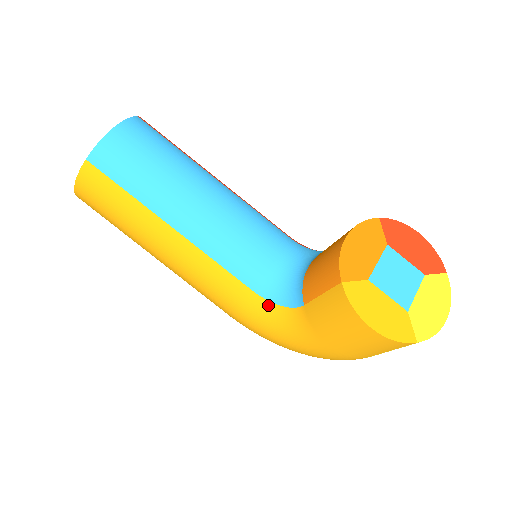
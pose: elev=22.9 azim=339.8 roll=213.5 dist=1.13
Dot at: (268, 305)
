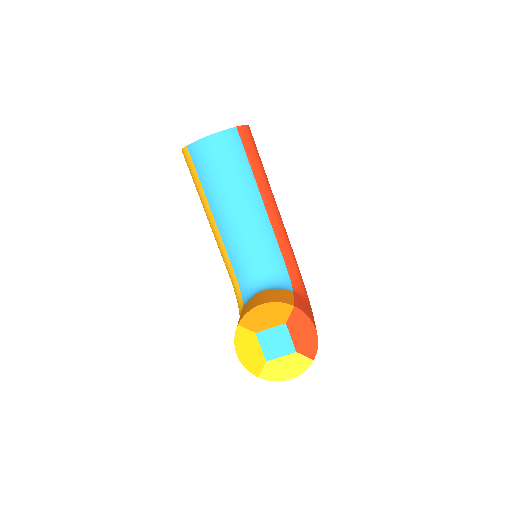
Dot at: (238, 289)
